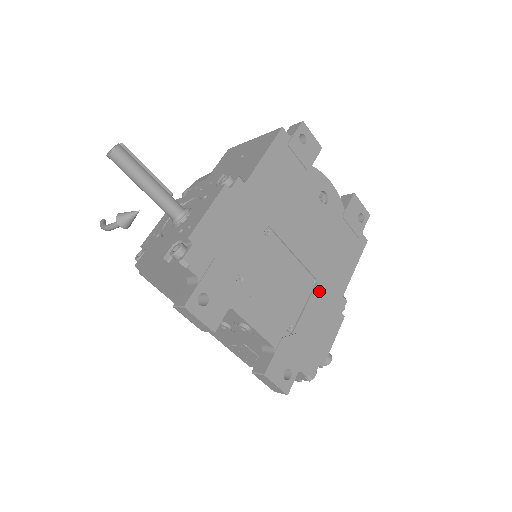
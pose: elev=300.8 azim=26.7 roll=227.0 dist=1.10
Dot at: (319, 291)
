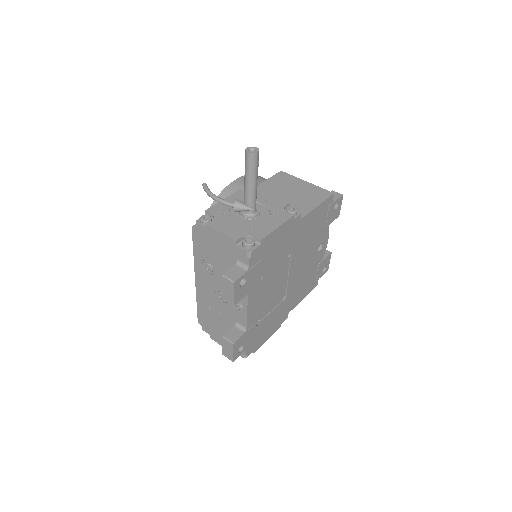
Dot at: (282, 305)
